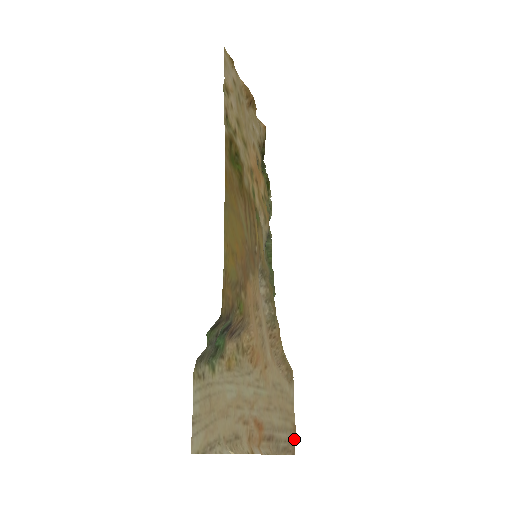
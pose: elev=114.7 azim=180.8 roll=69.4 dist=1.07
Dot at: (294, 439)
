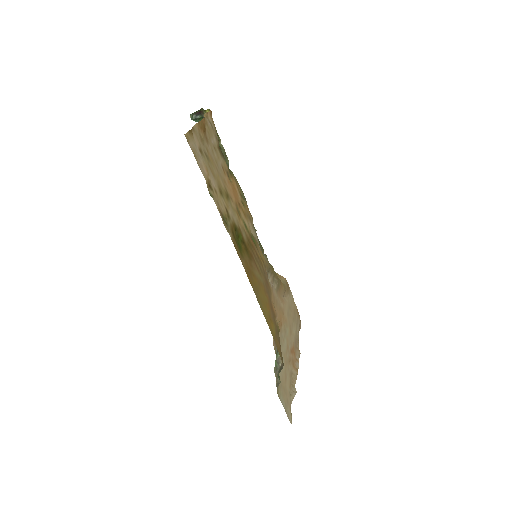
Dot at: (299, 317)
